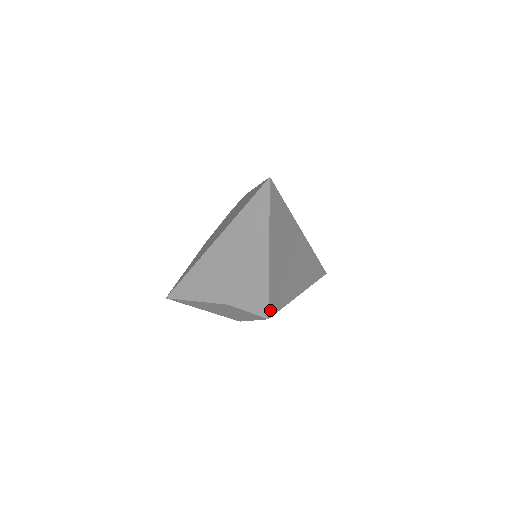
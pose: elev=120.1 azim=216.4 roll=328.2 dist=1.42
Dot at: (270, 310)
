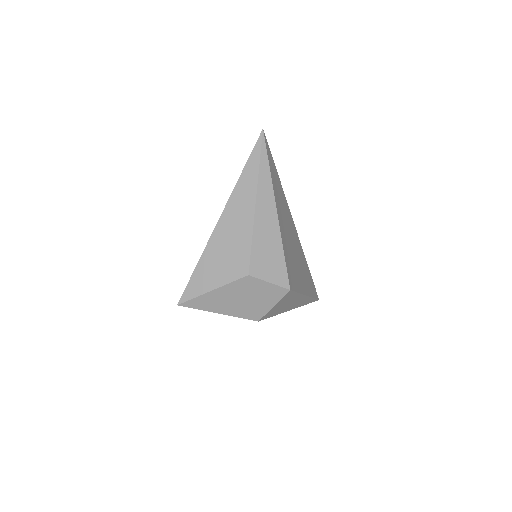
Dot at: (289, 280)
